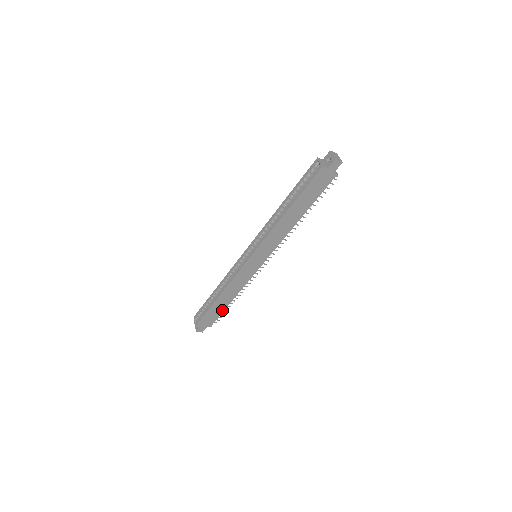
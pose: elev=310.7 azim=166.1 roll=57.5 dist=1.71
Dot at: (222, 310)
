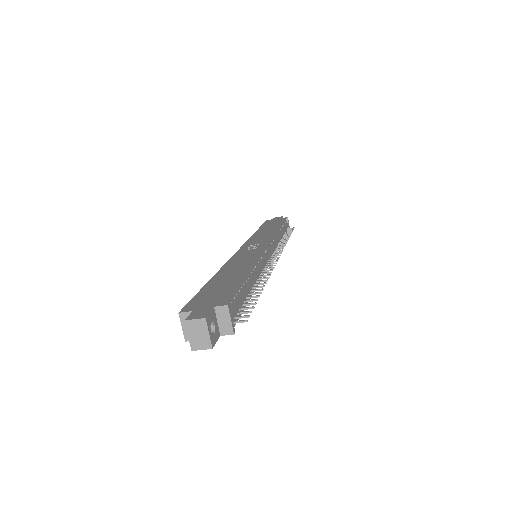
Dot at: occluded
